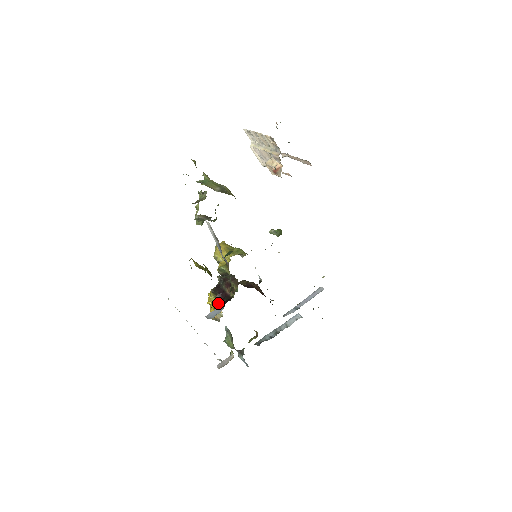
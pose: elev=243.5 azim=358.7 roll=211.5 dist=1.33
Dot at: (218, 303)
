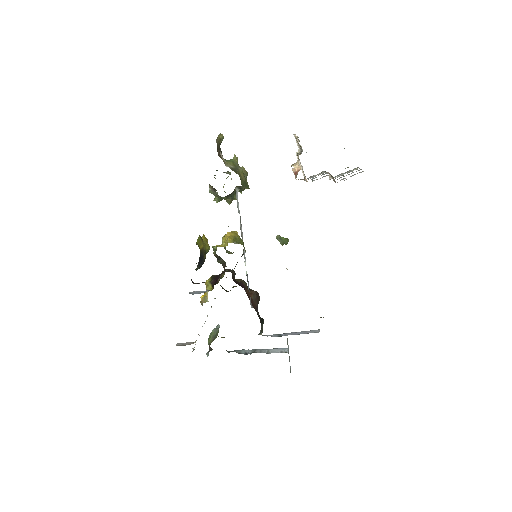
Dot at: (209, 288)
